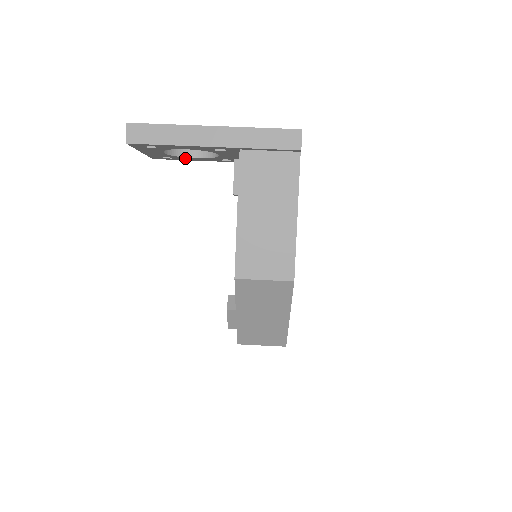
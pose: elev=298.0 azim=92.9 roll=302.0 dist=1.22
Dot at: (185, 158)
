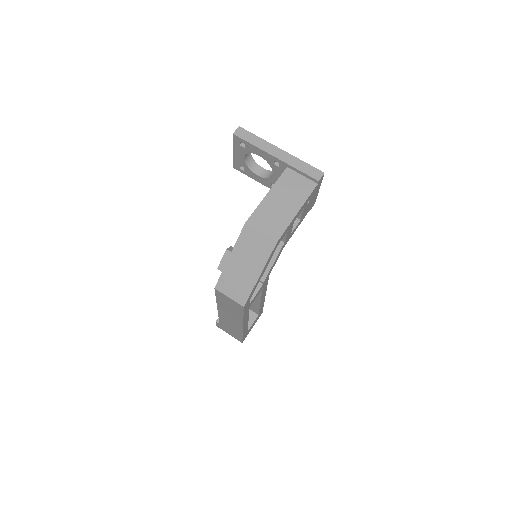
Dot at: (252, 174)
